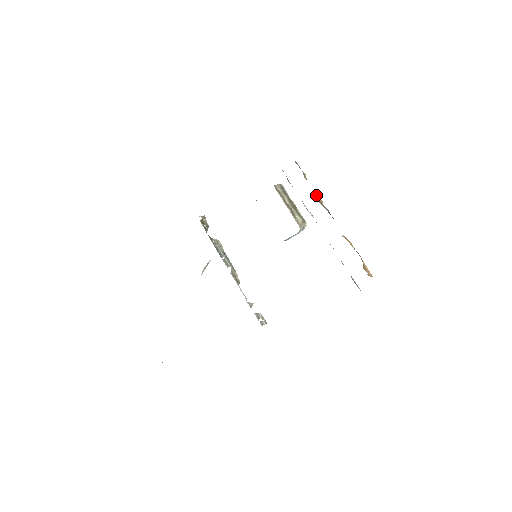
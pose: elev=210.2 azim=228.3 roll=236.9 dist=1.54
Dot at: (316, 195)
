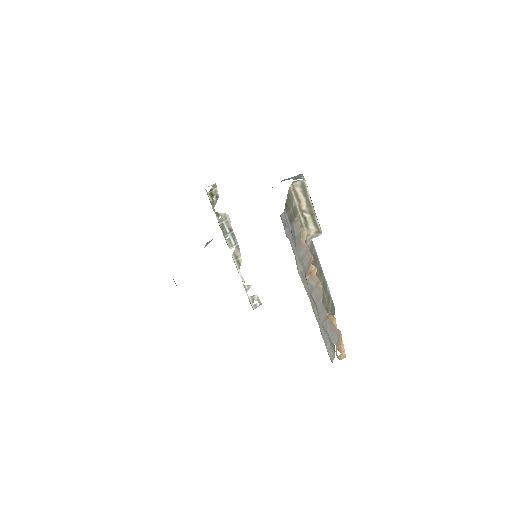
Dot at: (307, 269)
